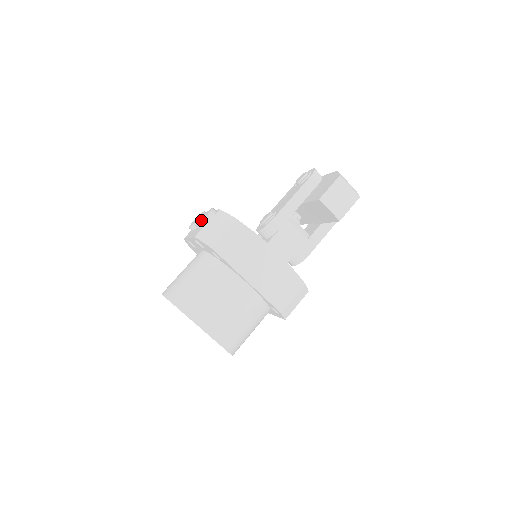
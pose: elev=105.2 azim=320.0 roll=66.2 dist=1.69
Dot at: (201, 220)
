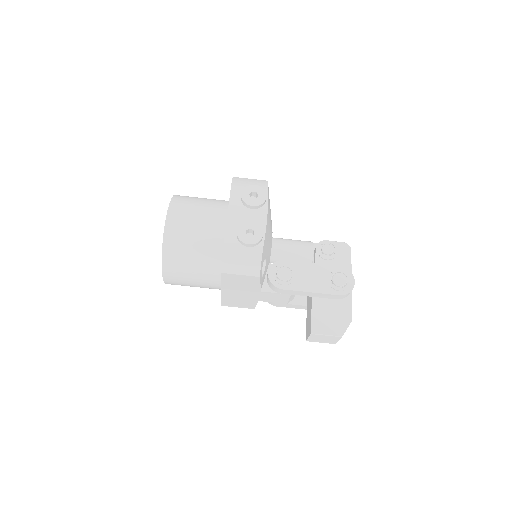
Dot at: (243, 240)
